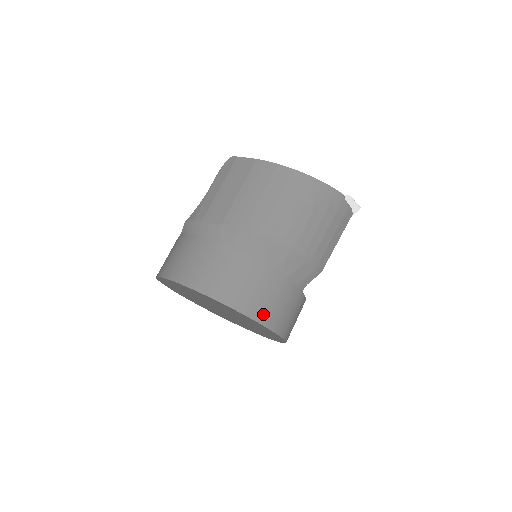
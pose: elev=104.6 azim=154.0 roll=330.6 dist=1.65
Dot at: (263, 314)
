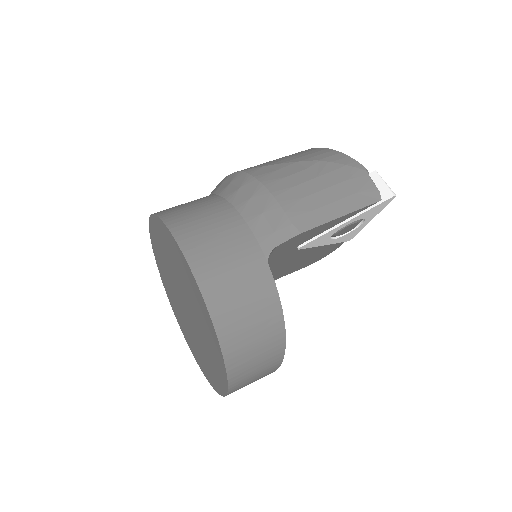
Dot at: (188, 236)
